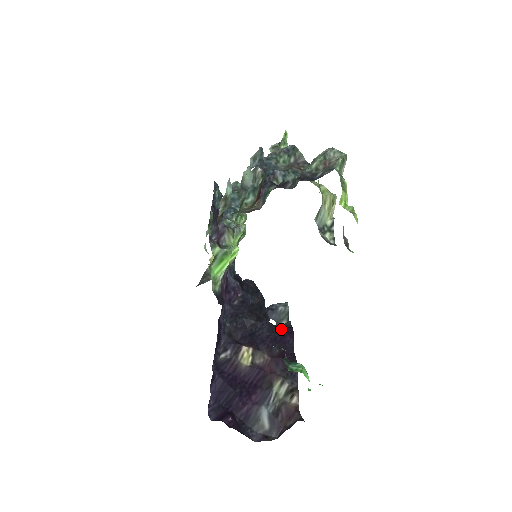
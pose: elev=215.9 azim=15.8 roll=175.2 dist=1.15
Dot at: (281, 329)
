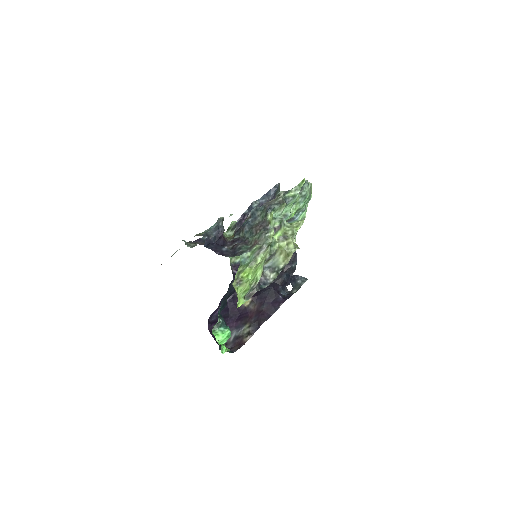
Dot at: (278, 297)
